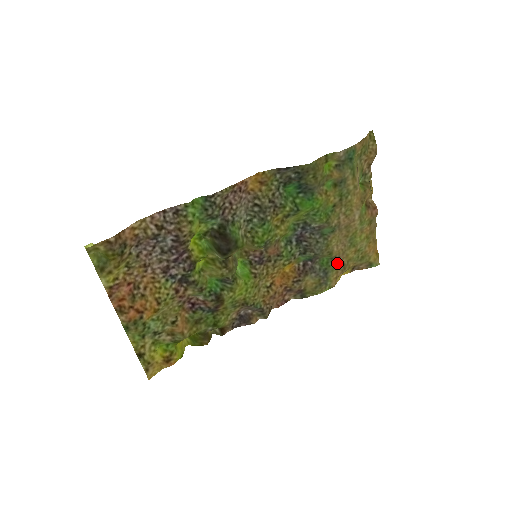
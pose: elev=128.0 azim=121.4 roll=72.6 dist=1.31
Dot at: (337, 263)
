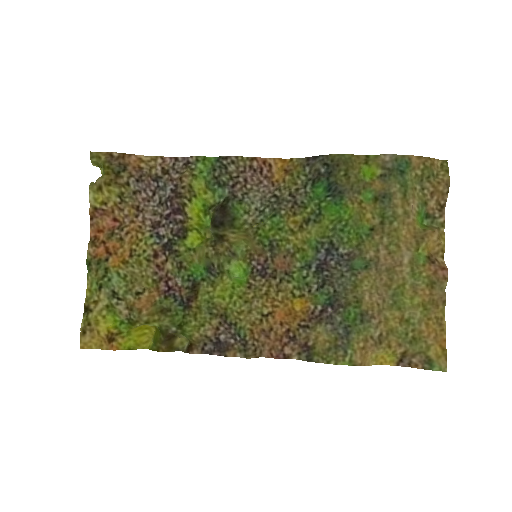
Dot at: (369, 325)
